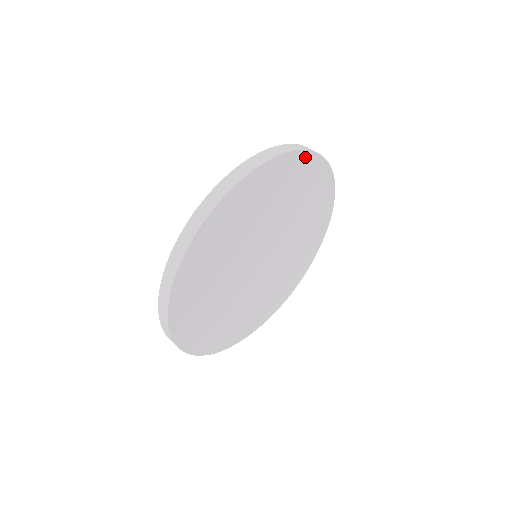
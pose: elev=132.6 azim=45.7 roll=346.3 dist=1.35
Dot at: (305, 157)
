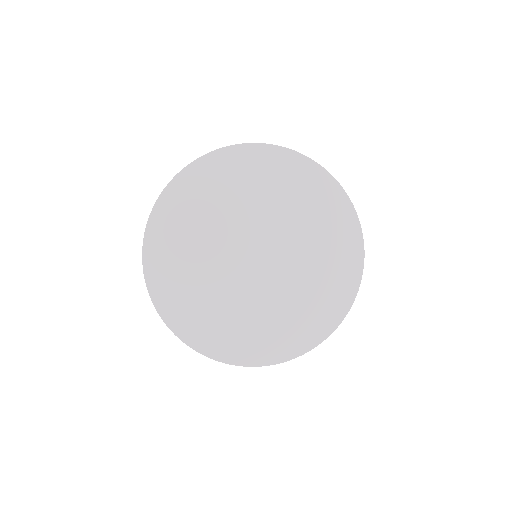
Dot at: (267, 151)
